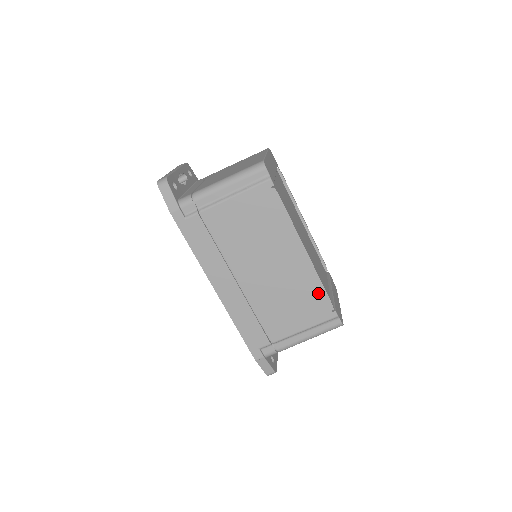
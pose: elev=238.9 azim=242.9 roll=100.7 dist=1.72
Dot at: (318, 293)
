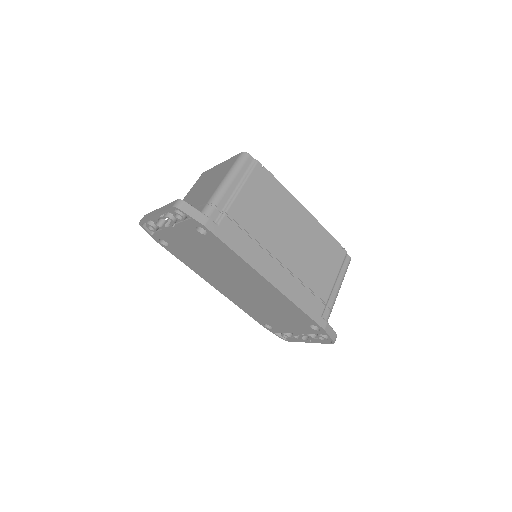
Dot at: (328, 240)
